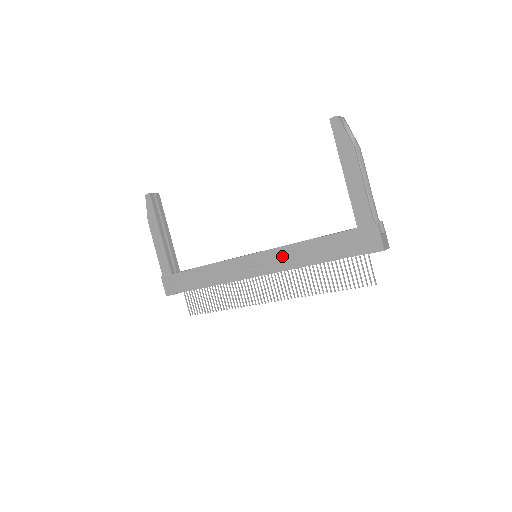
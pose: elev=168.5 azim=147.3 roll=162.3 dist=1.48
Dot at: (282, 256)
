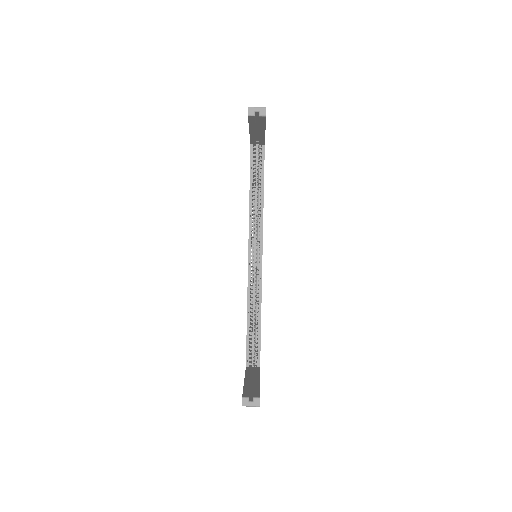
Dot at: occluded
